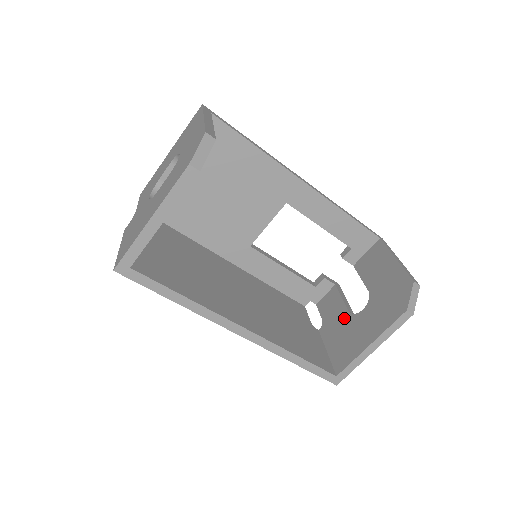
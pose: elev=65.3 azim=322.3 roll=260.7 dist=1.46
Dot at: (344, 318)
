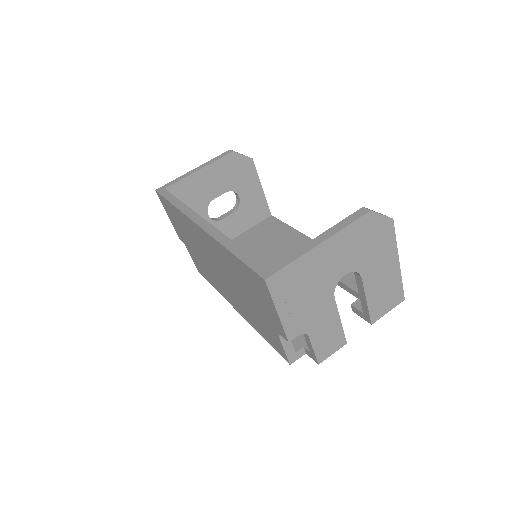
Dot at: occluded
